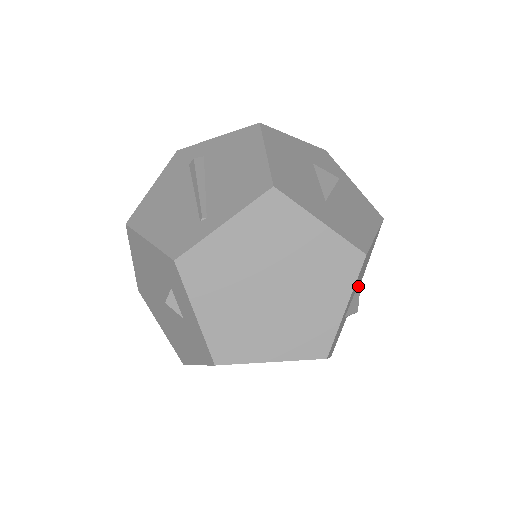
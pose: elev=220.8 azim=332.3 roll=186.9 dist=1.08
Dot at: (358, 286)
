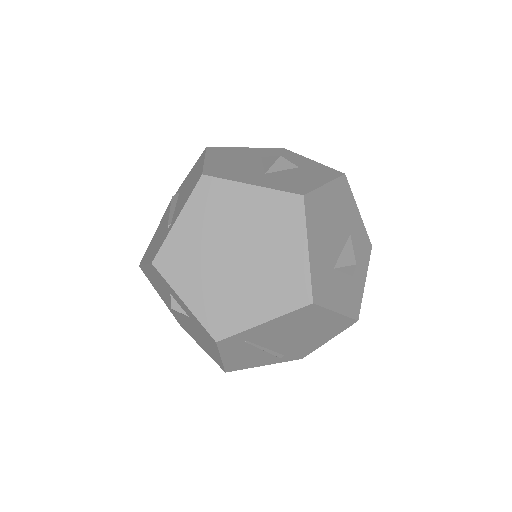
Dot at: (348, 241)
